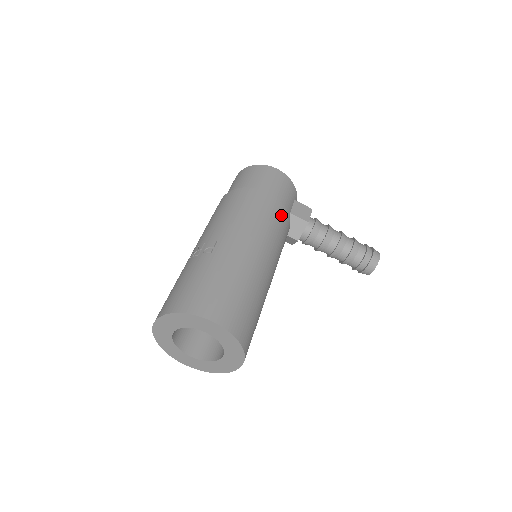
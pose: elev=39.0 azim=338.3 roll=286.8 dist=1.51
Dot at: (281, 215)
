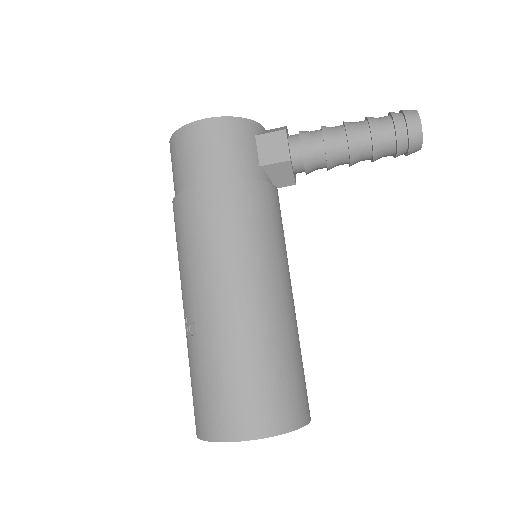
Dot at: (246, 199)
